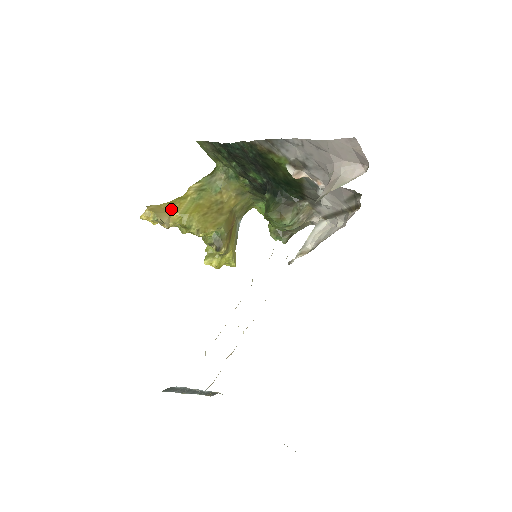
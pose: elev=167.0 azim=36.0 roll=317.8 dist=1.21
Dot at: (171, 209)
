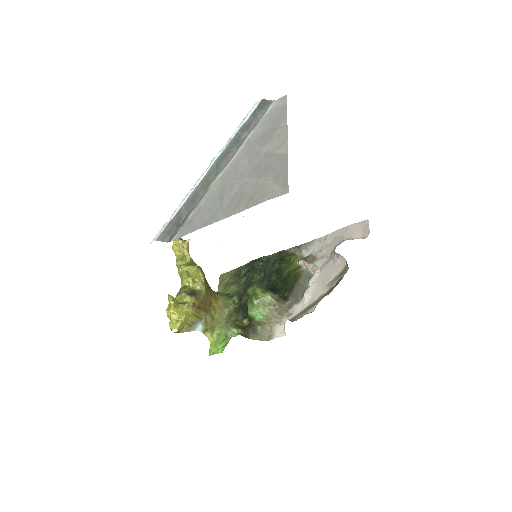
Dot at: occluded
